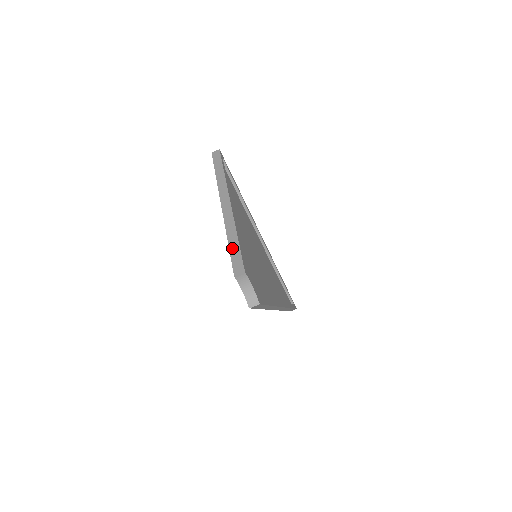
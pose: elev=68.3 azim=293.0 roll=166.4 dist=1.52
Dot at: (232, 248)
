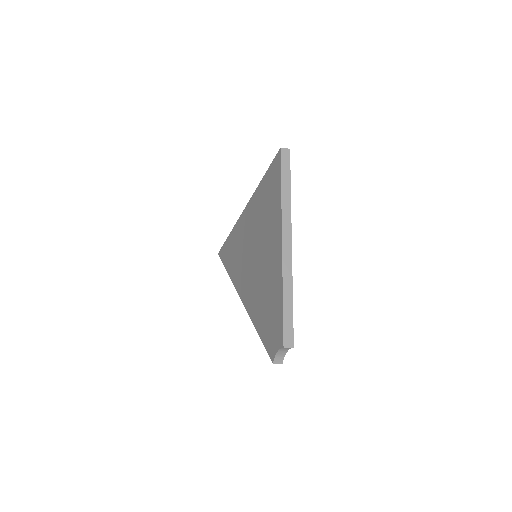
Dot at: (286, 311)
